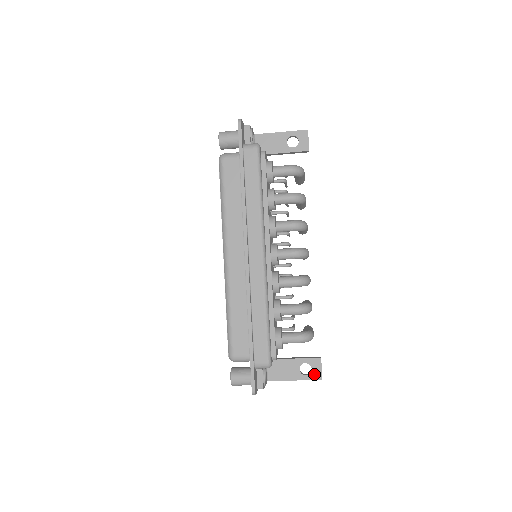
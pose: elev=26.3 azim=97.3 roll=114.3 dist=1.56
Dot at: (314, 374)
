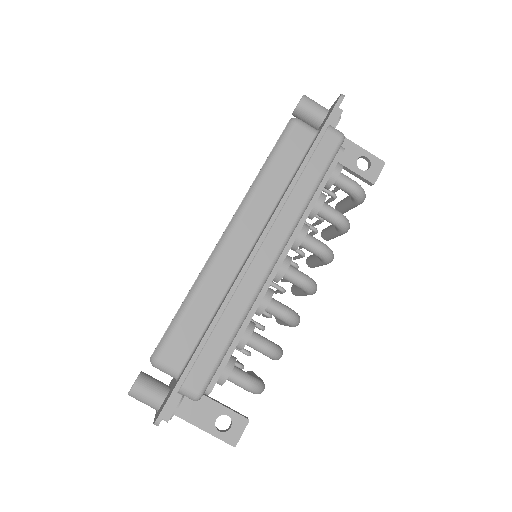
Dot at: (230, 435)
